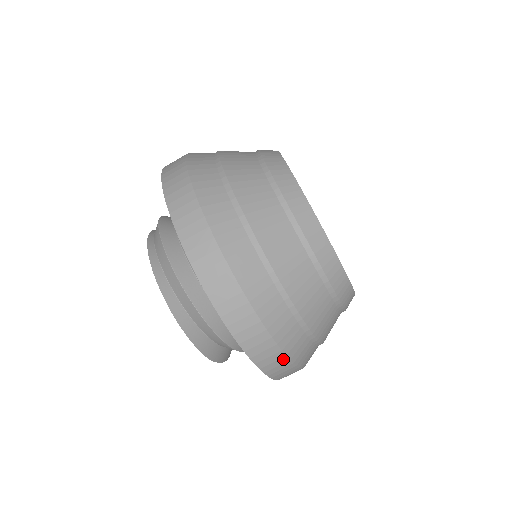
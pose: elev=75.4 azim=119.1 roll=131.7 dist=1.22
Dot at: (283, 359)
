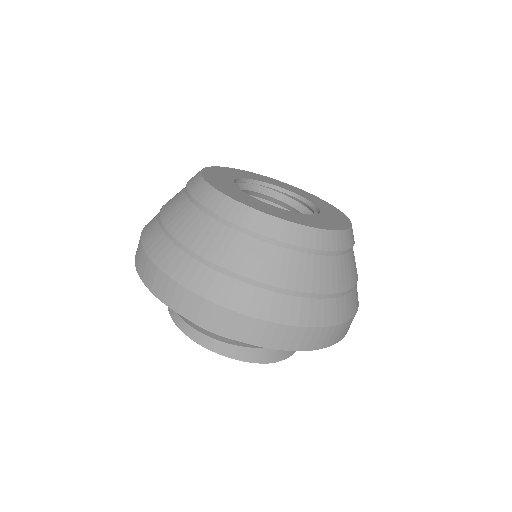
Dot at: (308, 331)
